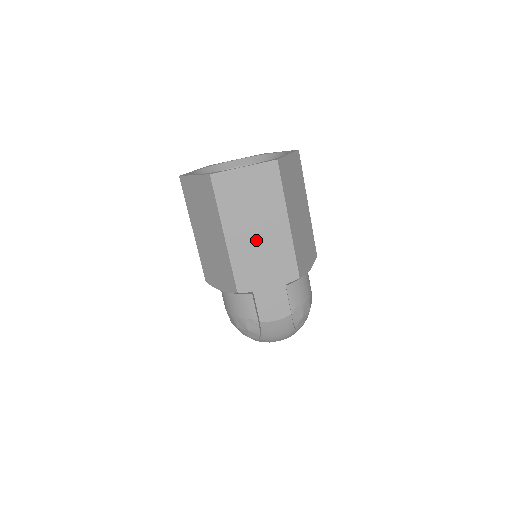
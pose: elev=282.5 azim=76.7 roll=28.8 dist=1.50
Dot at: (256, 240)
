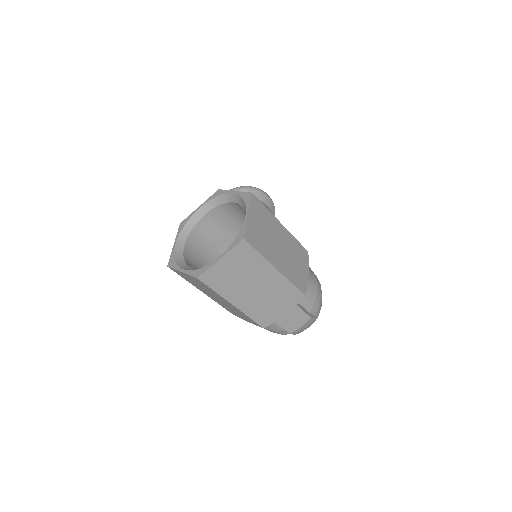
Dot at: (258, 294)
